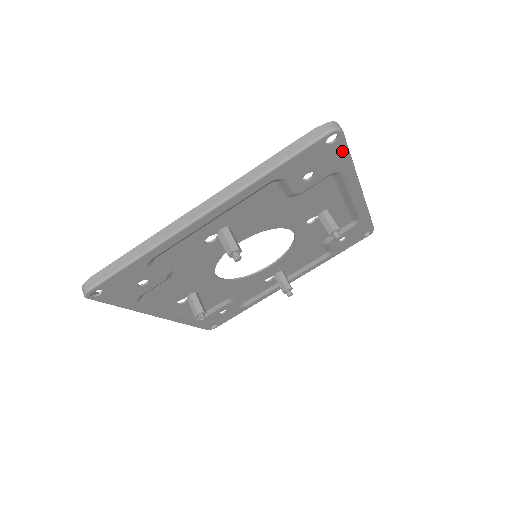
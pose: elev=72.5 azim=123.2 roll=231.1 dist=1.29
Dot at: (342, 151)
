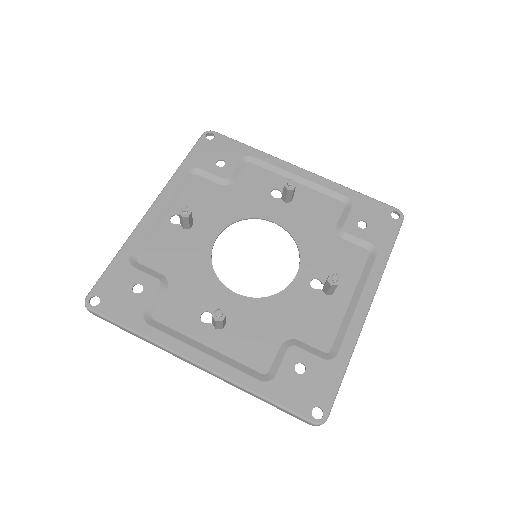
Dot at: (392, 234)
